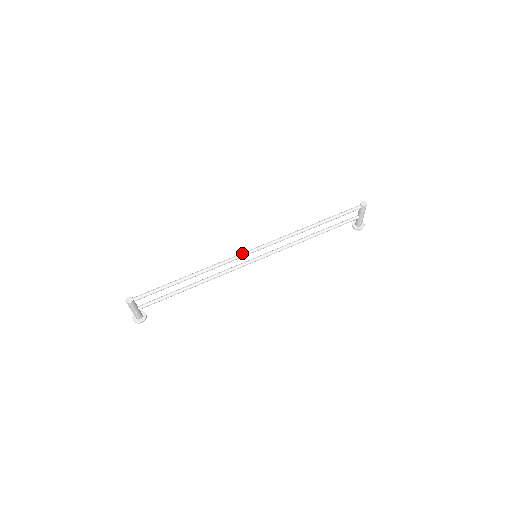
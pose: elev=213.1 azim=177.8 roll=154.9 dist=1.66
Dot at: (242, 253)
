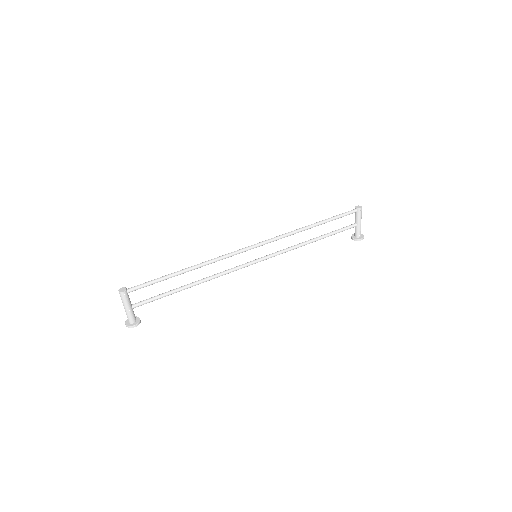
Dot at: occluded
